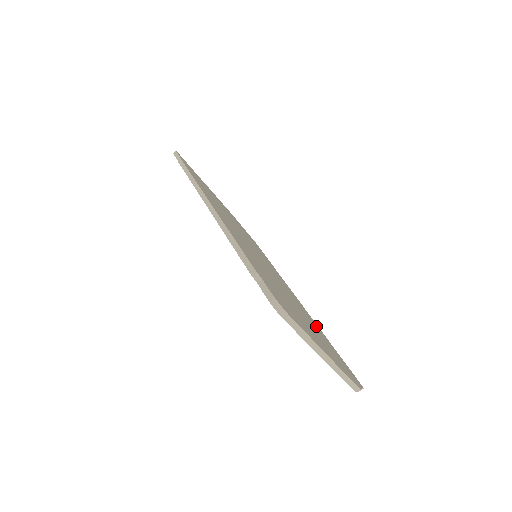
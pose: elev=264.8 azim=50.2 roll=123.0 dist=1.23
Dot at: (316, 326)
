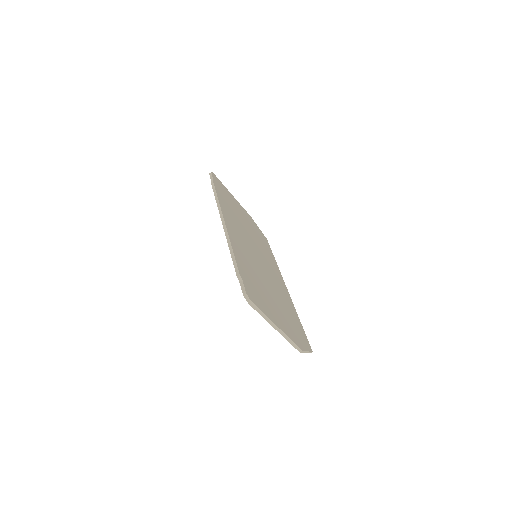
Dot at: (291, 308)
